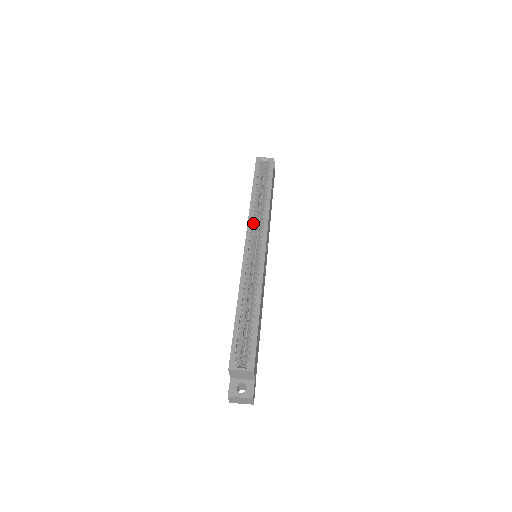
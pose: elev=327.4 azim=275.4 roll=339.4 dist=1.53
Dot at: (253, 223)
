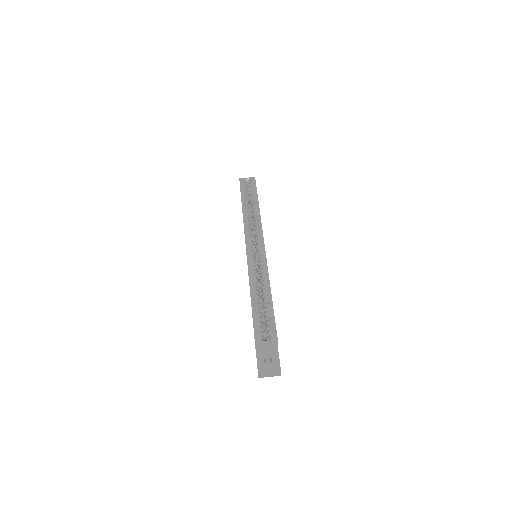
Dot at: (249, 229)
